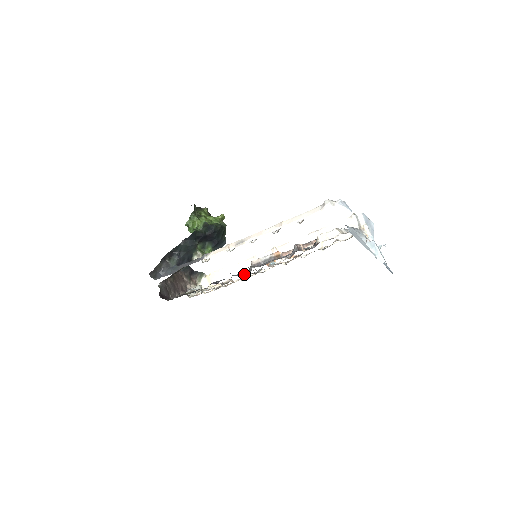
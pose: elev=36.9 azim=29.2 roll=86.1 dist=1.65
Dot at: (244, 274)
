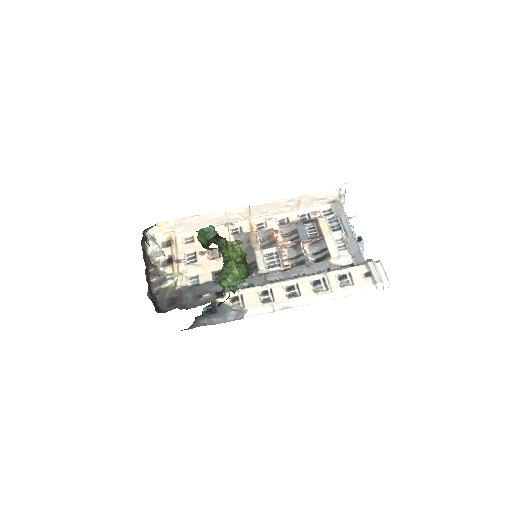
Dot at: occluded
